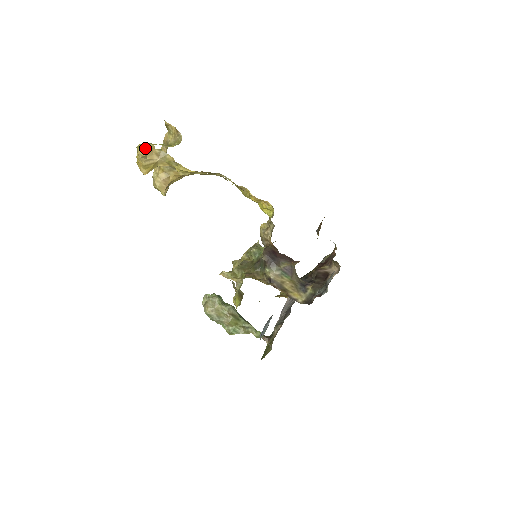
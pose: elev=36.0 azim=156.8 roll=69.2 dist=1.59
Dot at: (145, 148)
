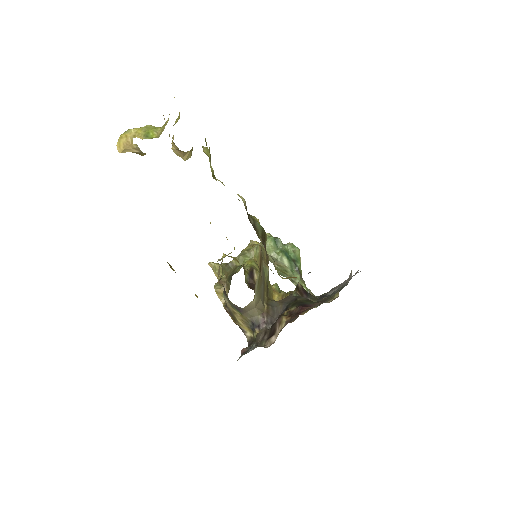
Dot at: (123, 142)
